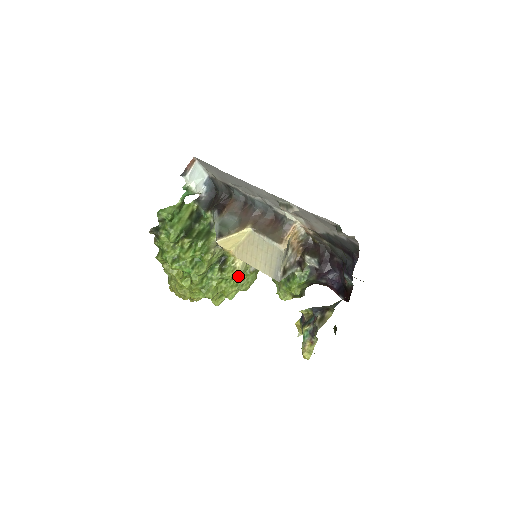
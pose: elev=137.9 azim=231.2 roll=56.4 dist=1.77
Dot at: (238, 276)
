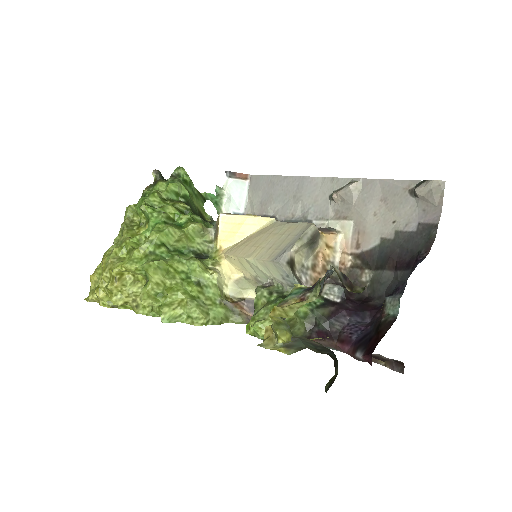
Dot at: (204, 290)
